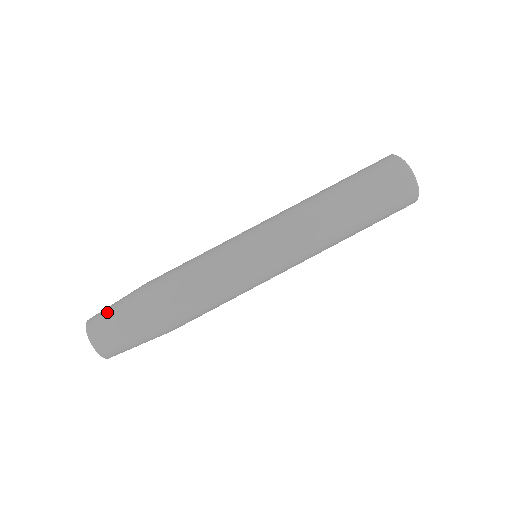
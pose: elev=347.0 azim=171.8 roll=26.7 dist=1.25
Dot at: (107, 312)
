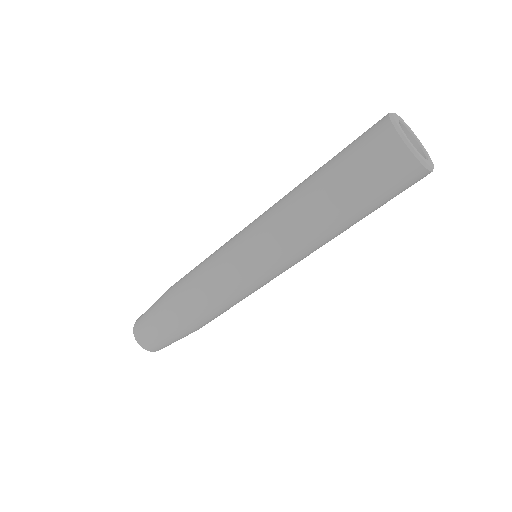
Dot at: (144, 314)
